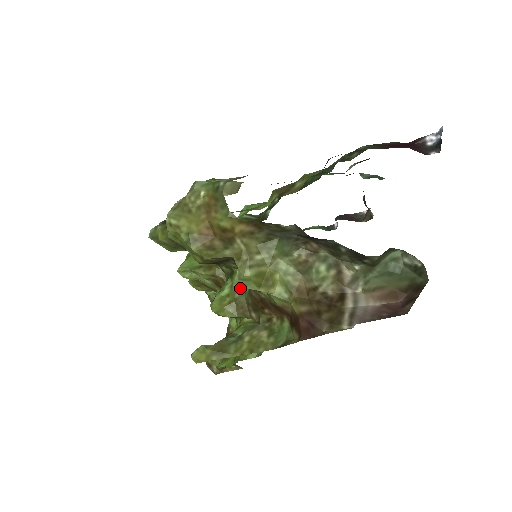
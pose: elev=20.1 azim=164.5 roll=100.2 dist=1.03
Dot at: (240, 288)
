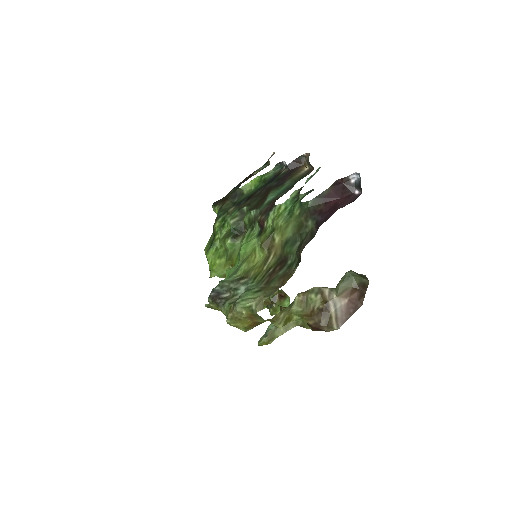
Dot at: occluded
